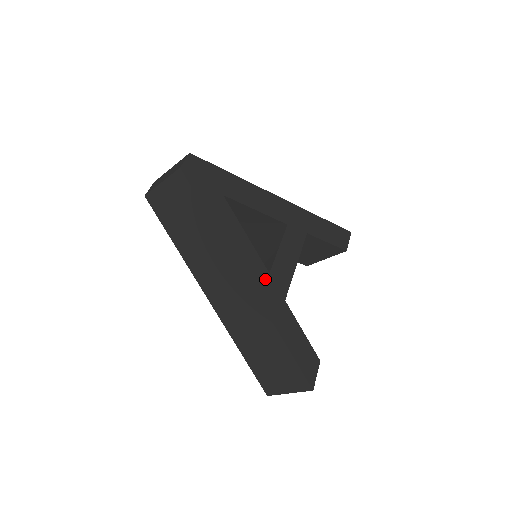
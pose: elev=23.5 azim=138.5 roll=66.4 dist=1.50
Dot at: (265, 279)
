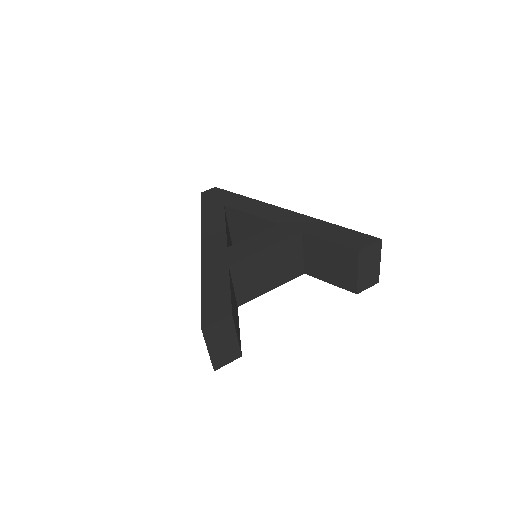
Dot at: (220, 250)
